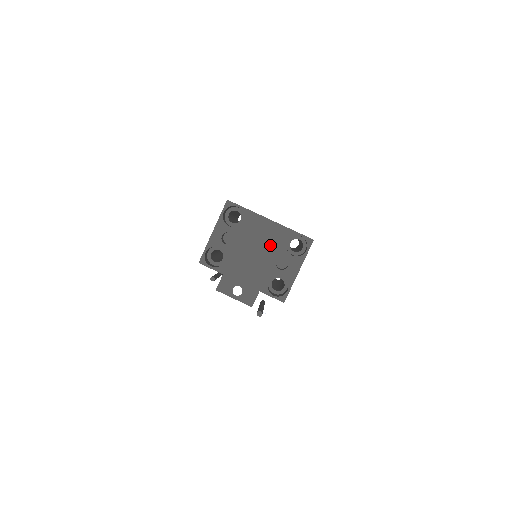
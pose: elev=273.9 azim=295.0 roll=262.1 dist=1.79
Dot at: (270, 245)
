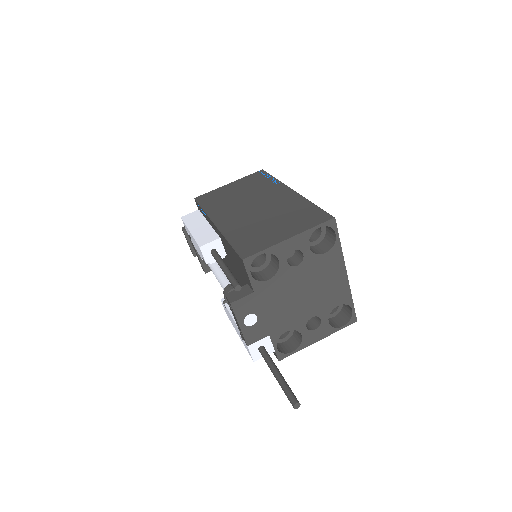
Dot at: (322, 297)
